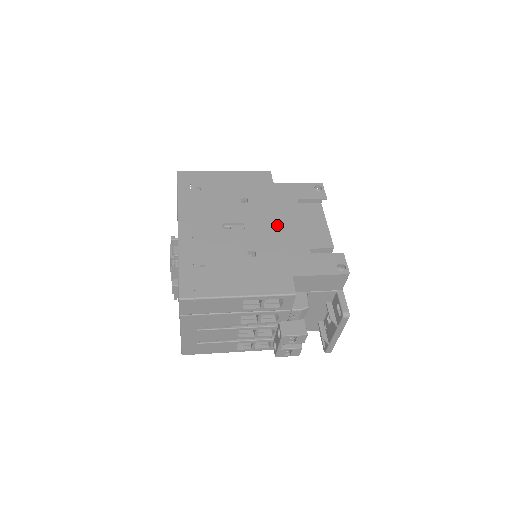
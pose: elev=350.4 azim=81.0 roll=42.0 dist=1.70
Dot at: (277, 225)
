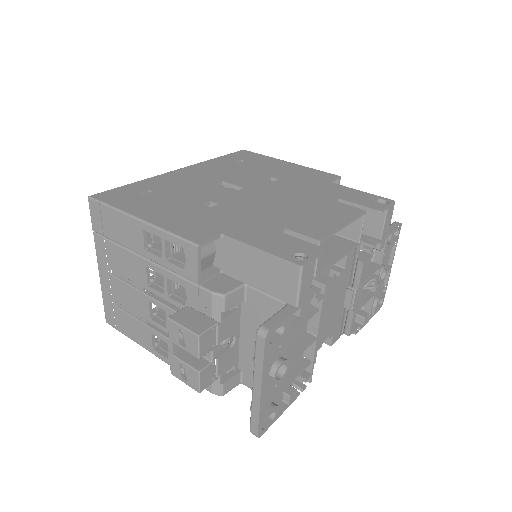
Dot at: (278, 201)
